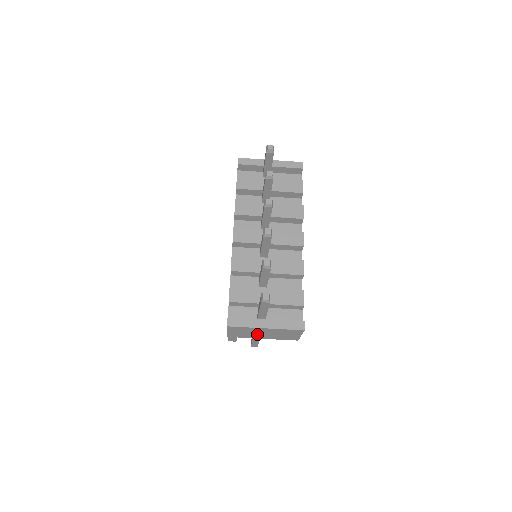
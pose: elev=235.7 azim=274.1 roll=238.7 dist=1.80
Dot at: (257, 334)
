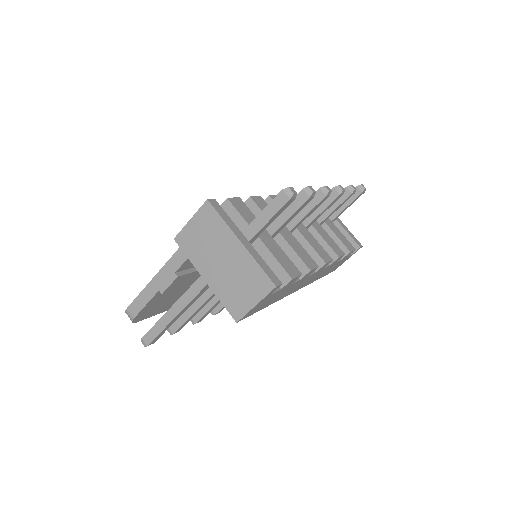
Dot at: (213, 257)
